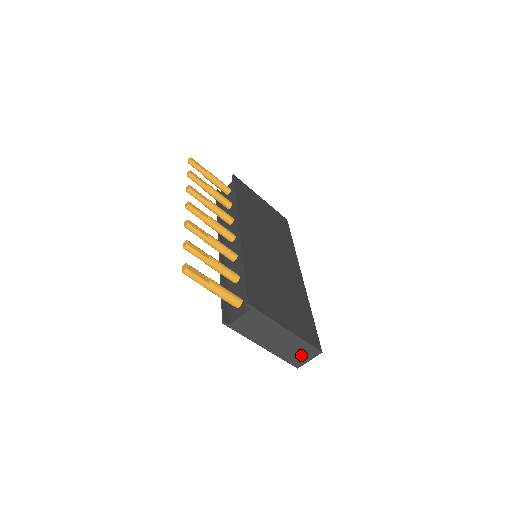
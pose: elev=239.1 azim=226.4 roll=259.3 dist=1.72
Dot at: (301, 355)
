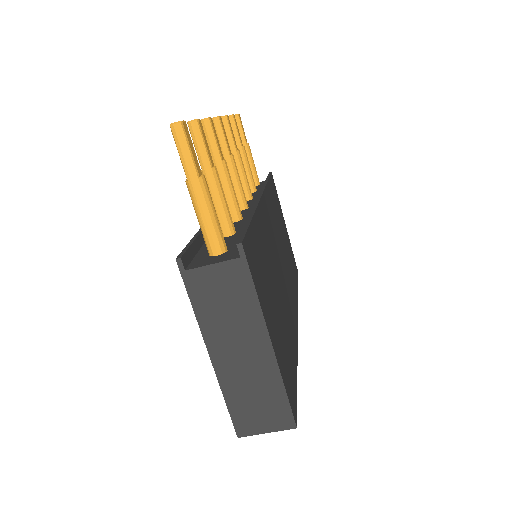
Dot at: (260, 412)
